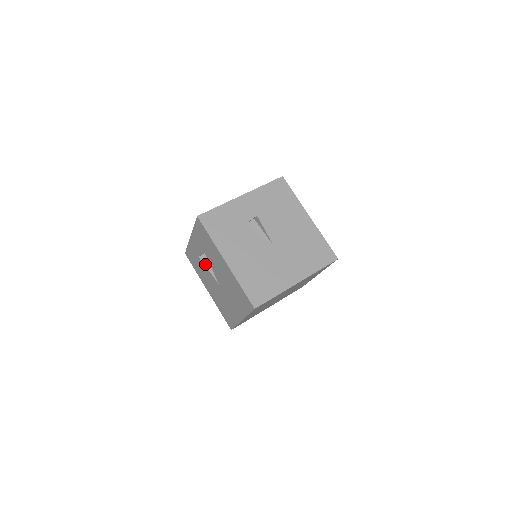
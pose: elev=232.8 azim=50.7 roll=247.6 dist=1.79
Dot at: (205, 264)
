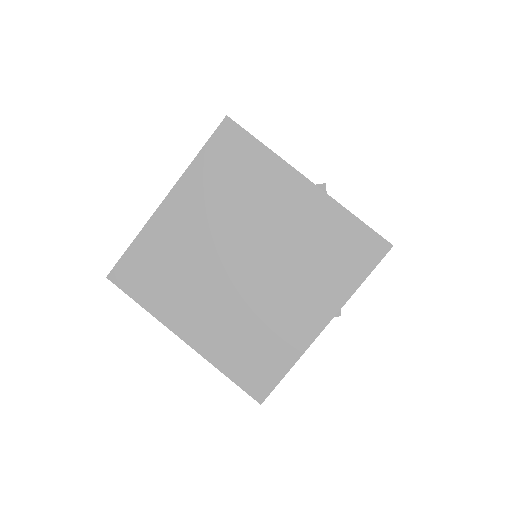
Dot at: occluded
